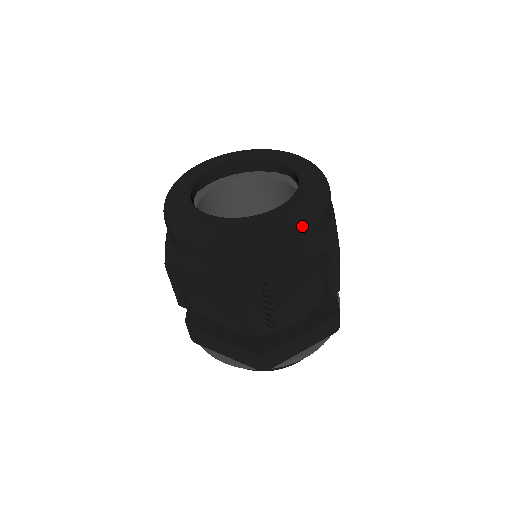
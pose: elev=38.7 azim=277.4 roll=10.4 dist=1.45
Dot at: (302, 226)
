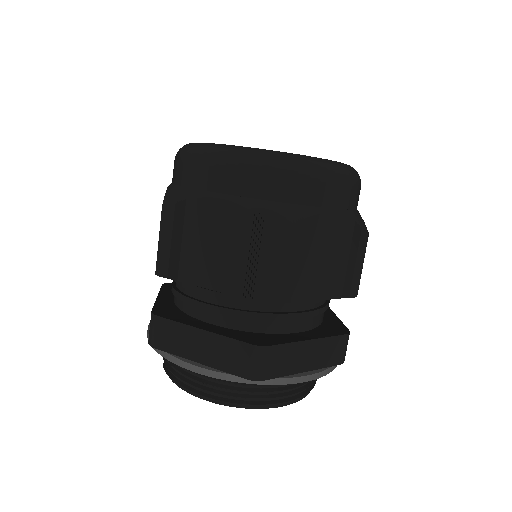
Dot at: (345, 175)
